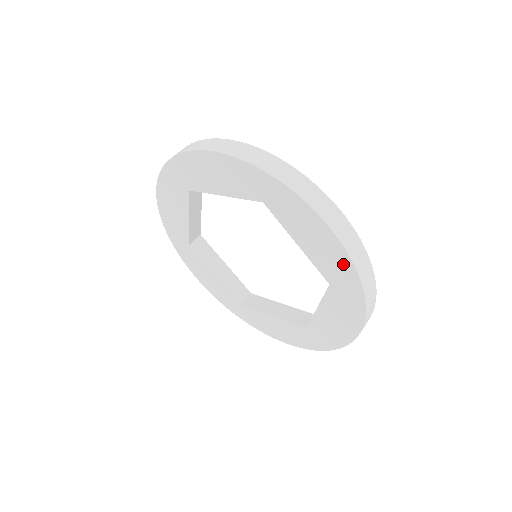
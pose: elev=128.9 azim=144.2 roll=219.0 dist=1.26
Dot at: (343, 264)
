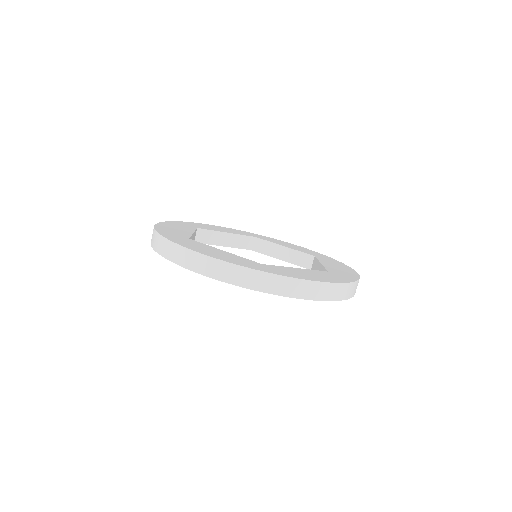
Dot at: occluded
